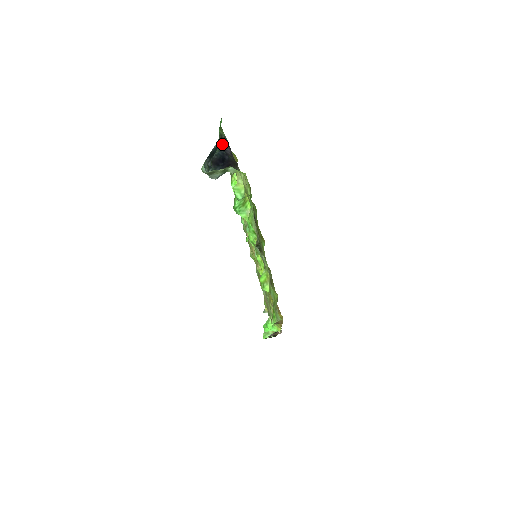
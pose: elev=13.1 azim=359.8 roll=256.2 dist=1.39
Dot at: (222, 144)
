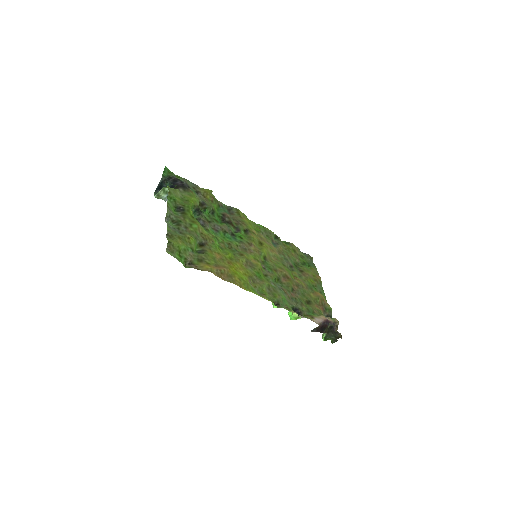
Dot at: (172, 181)
